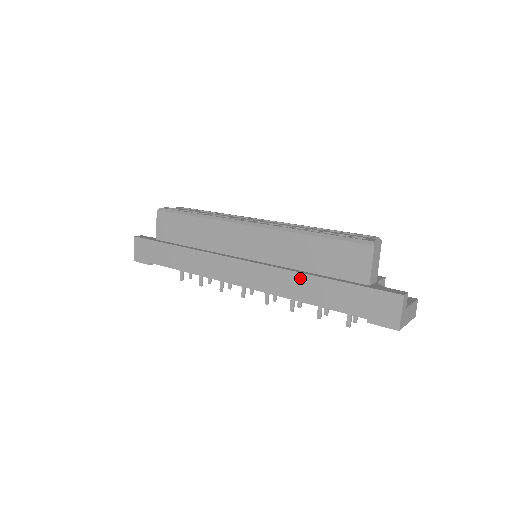
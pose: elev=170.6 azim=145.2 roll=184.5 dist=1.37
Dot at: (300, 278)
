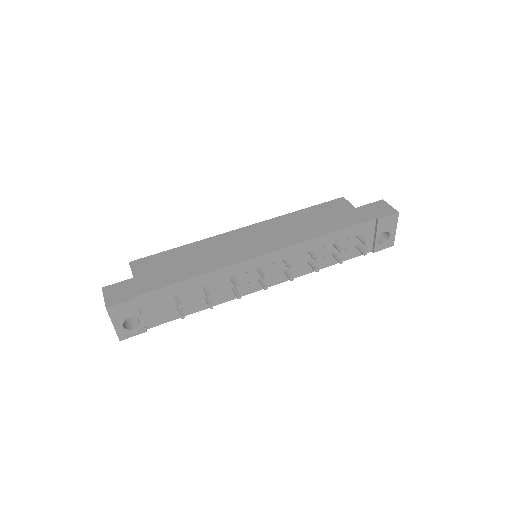
Dot at: (312, 224)
